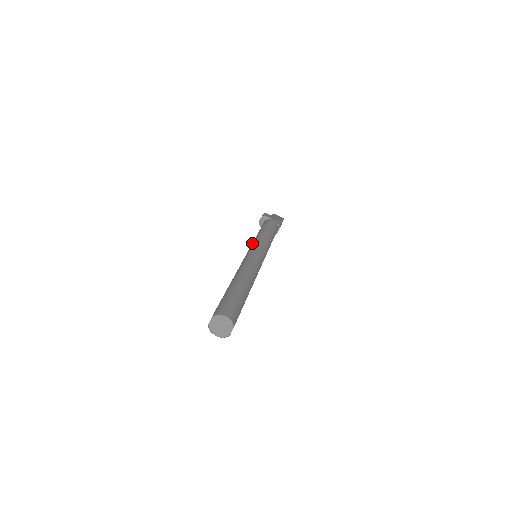
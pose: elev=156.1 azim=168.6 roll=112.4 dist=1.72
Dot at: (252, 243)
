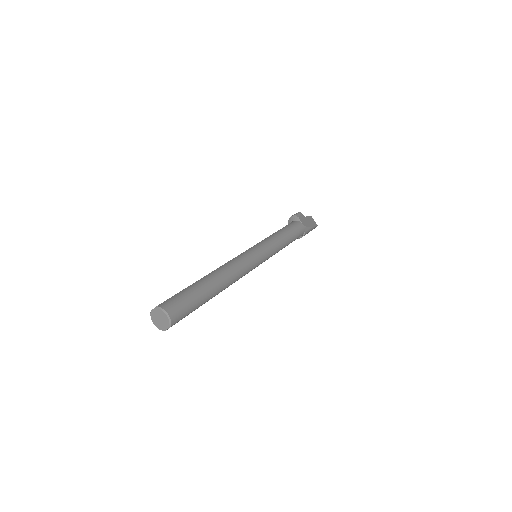
Dot at: occluded
